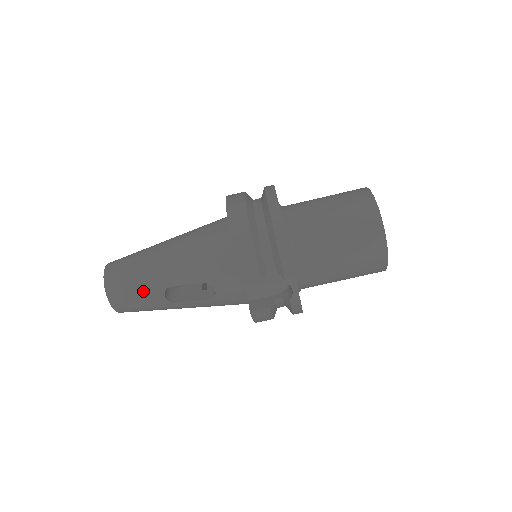
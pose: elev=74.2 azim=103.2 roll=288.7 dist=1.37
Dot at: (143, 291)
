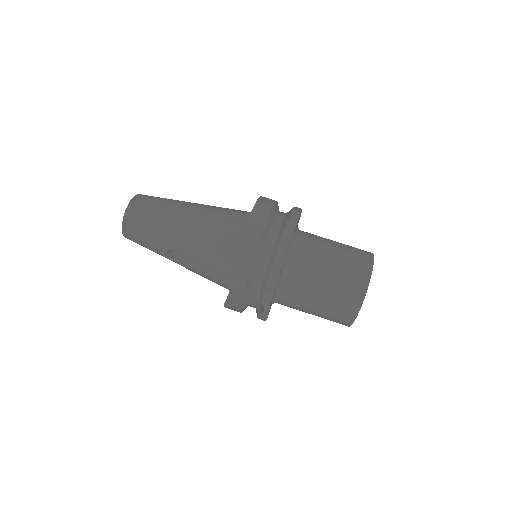
Dot at: (152, 239)
